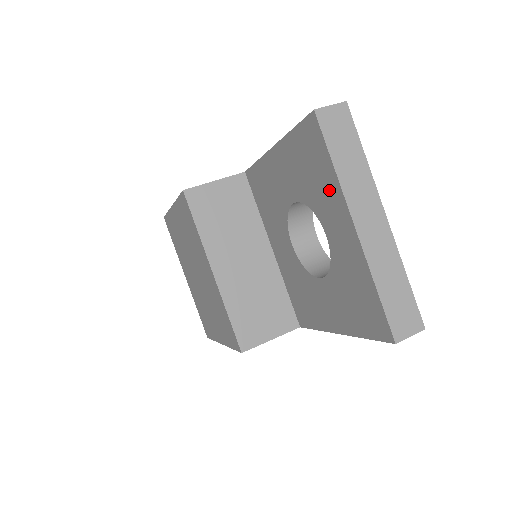
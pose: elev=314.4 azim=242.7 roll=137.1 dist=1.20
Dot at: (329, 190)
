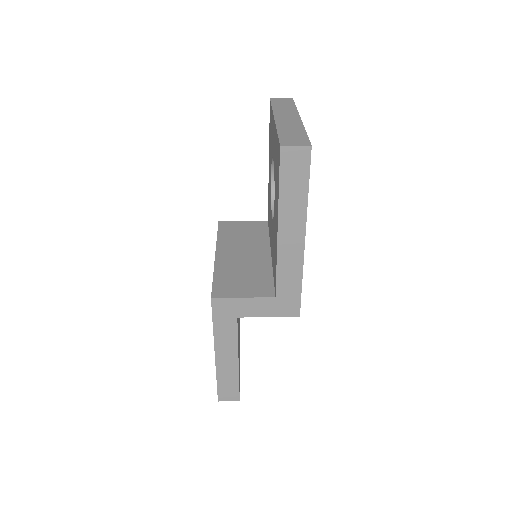
Dot at: (272, 125)
